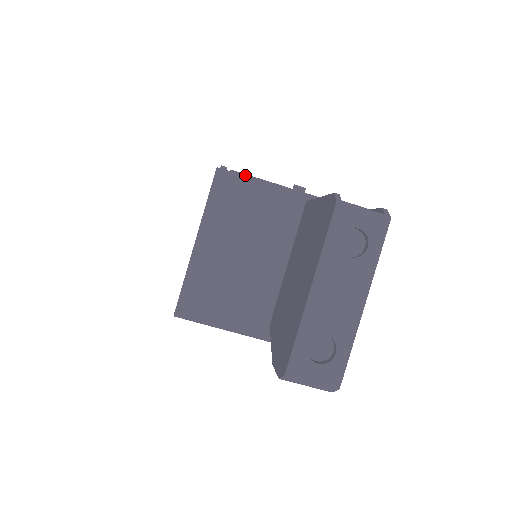
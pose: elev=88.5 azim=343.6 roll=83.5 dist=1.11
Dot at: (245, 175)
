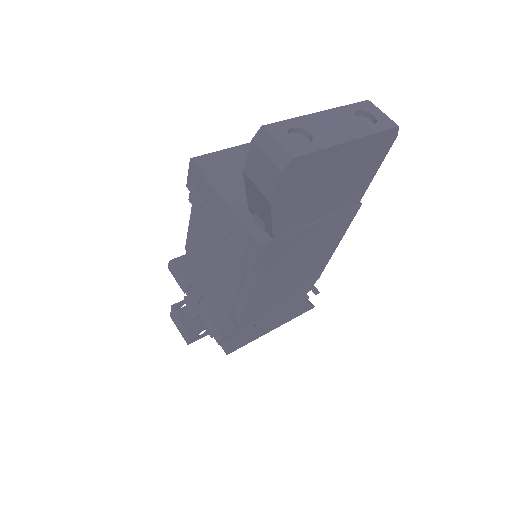
Dot at: occluded
